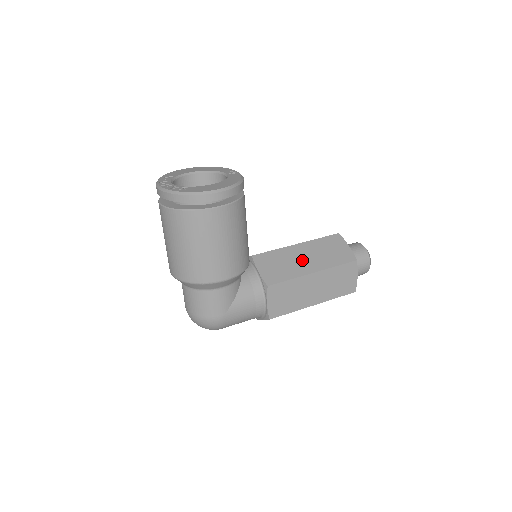
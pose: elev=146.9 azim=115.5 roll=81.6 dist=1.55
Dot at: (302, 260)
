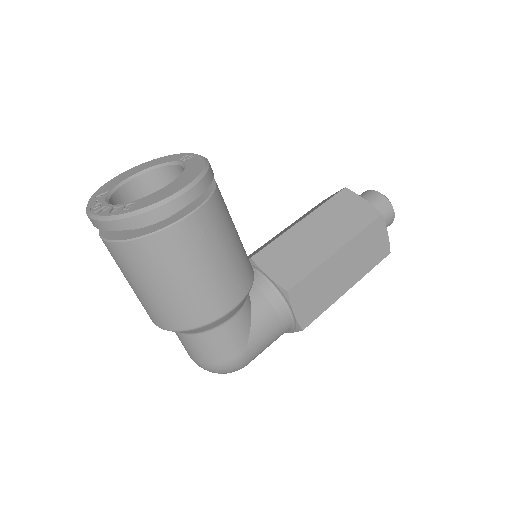
Dot at: (316, 239)
